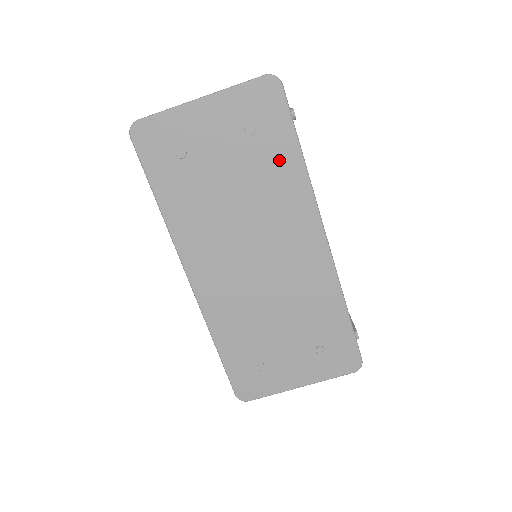
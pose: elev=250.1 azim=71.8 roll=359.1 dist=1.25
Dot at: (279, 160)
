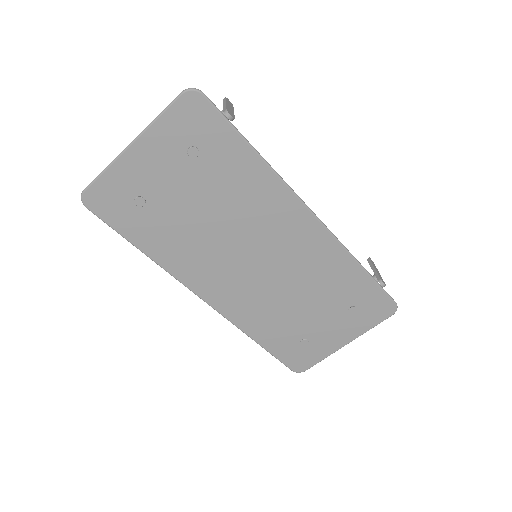
Dot at: (236, 167)
